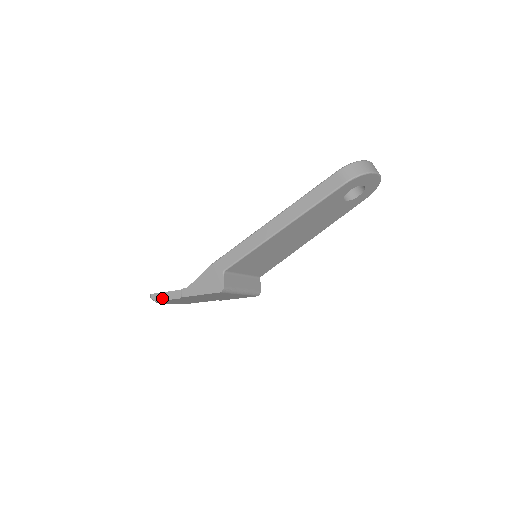
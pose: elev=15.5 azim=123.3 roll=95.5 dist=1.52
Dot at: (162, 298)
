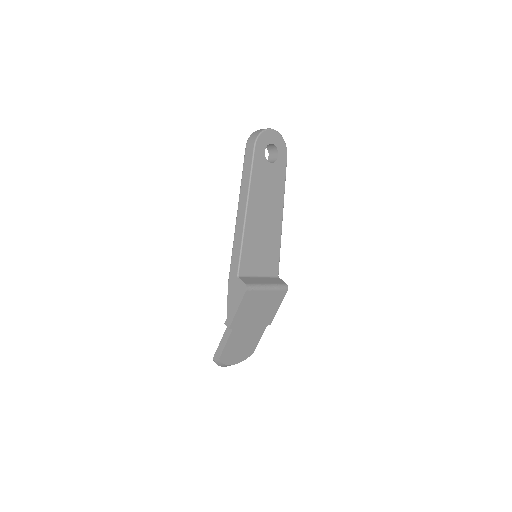
Dot at: (221, 350)
